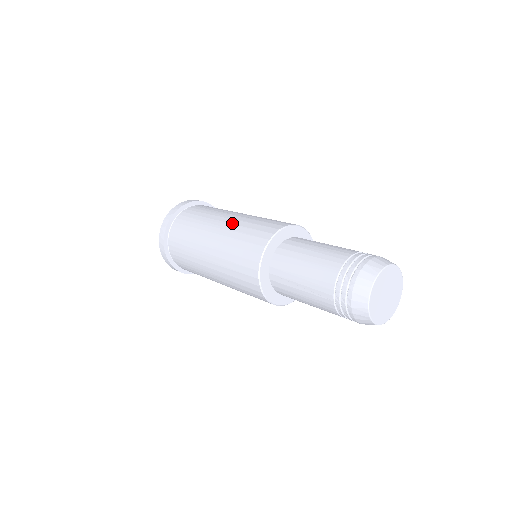
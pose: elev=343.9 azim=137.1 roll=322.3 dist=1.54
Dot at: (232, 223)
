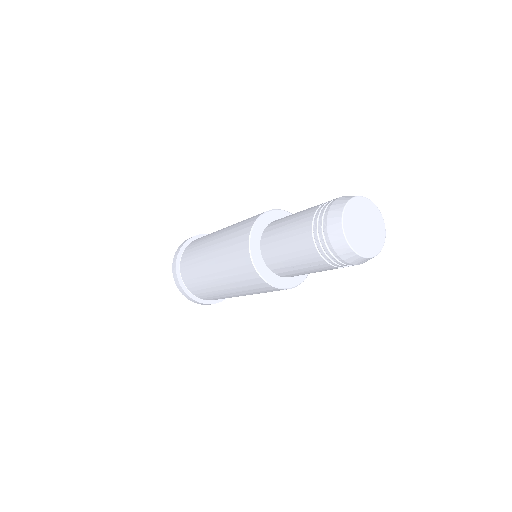
Dot at: occluded
